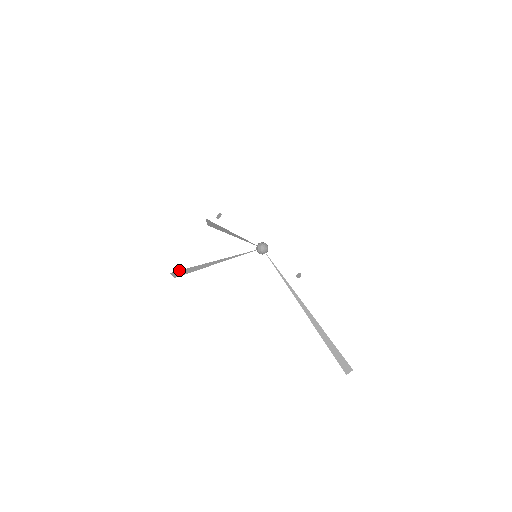
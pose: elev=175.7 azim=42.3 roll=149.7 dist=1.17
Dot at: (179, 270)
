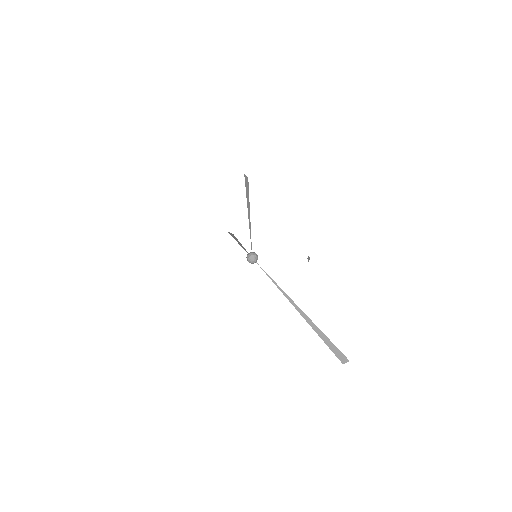
Dot at: occluded
